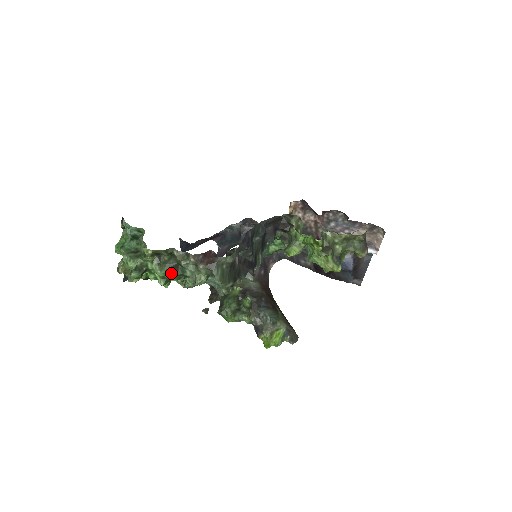
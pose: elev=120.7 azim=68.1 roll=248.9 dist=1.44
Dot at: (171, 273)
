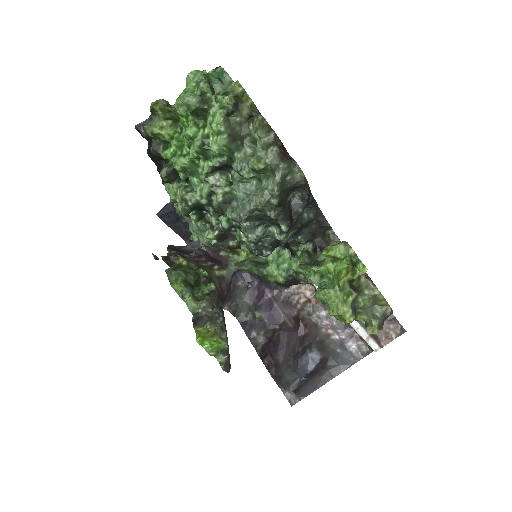
Dot at: (226, 136)
